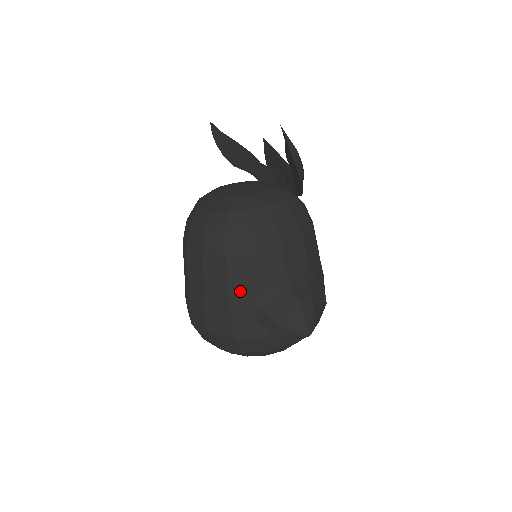
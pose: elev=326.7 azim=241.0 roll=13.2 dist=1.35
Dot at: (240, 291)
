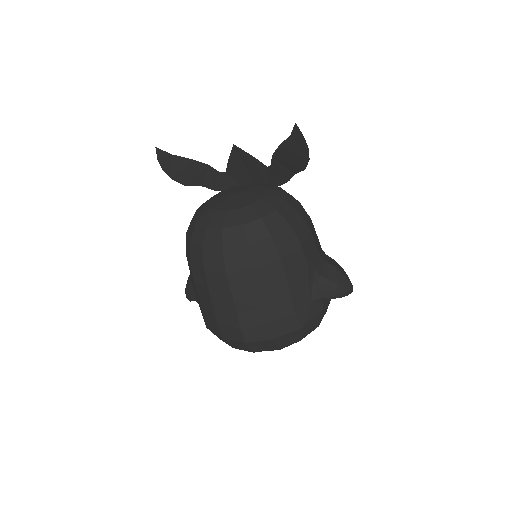
Dot at: (298, 283)
